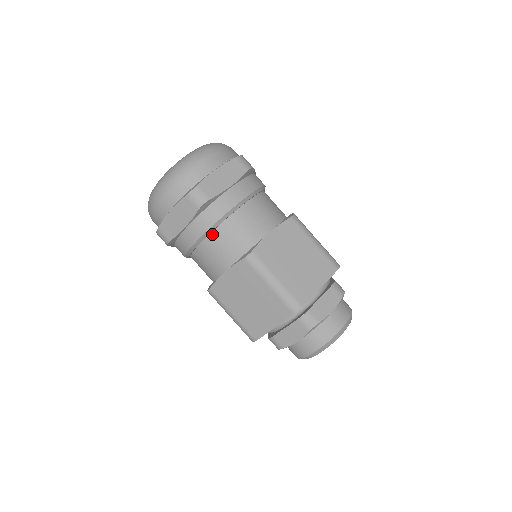
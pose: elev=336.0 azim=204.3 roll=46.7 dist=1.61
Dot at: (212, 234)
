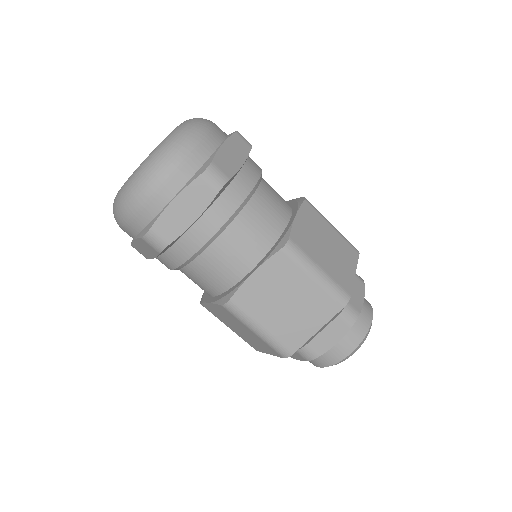
Dot at: (230, 226)
